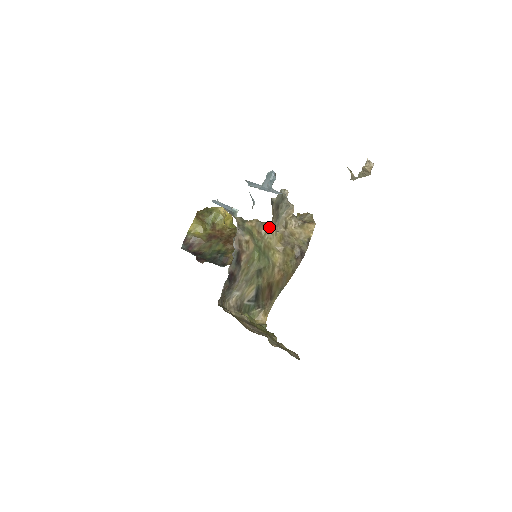
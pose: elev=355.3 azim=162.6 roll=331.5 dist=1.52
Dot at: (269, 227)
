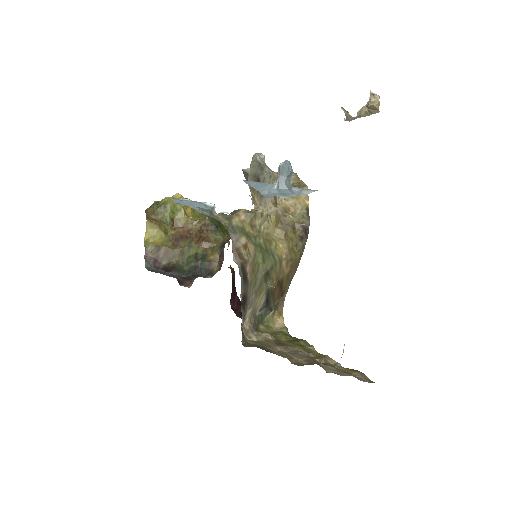
Dot at: (262, 215)
